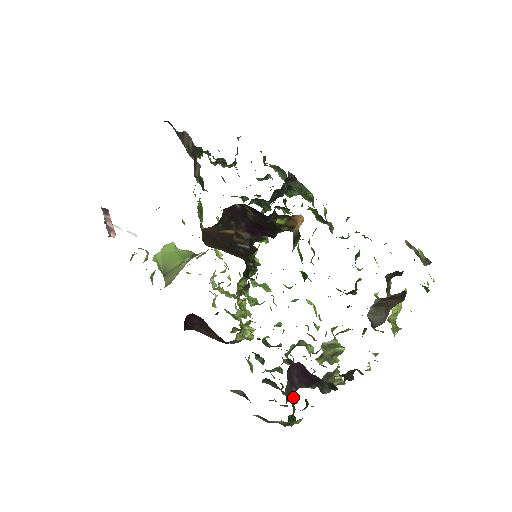
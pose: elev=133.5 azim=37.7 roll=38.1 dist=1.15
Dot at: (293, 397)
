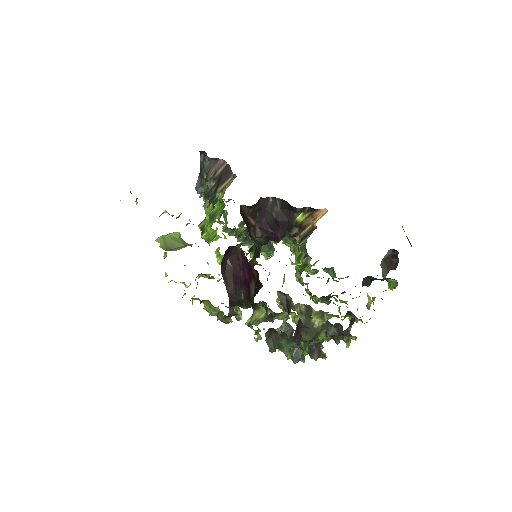
Dot at: (294, 348)
